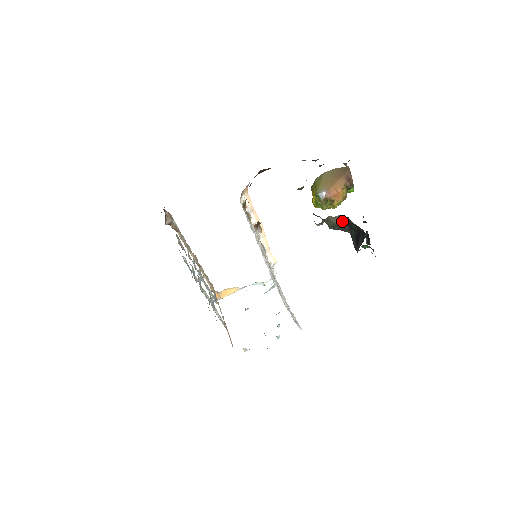
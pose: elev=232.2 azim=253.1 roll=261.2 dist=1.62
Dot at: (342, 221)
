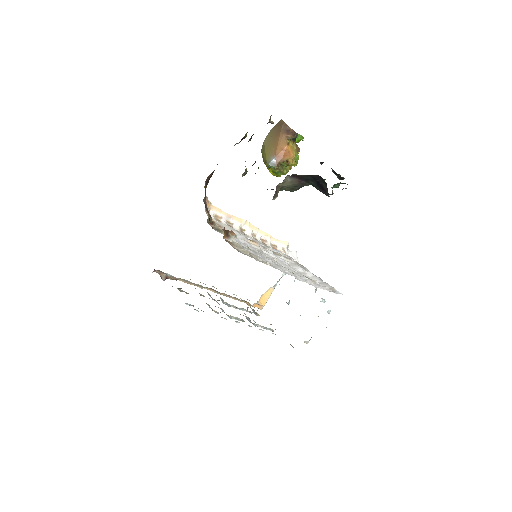
Dot at: (294, 180)
